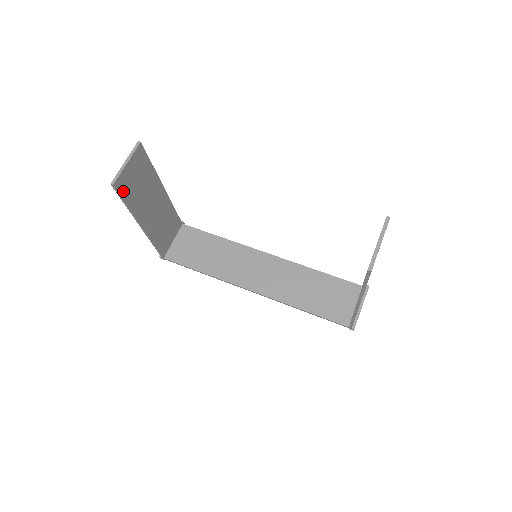
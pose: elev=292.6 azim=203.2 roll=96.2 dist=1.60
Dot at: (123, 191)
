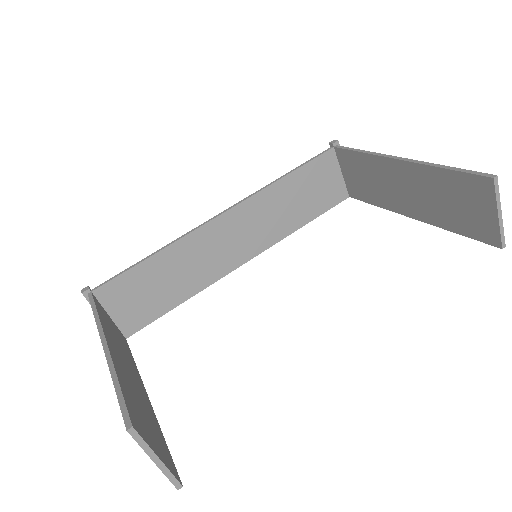
Dot at: (168, 457)
